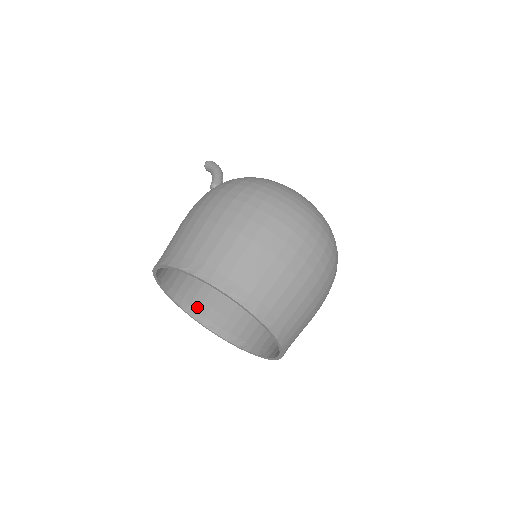
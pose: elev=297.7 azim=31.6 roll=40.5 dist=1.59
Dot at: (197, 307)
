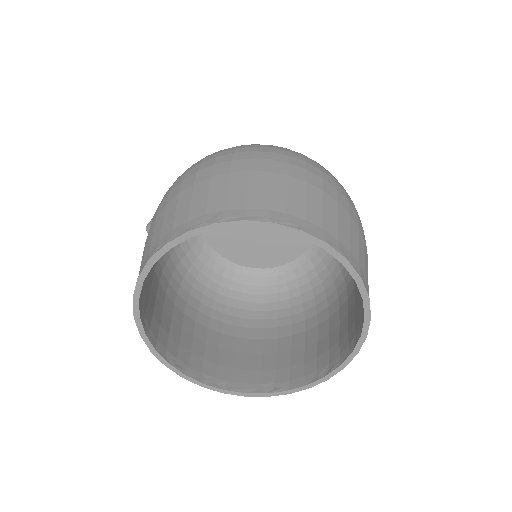
Dot at: (242, 380)
